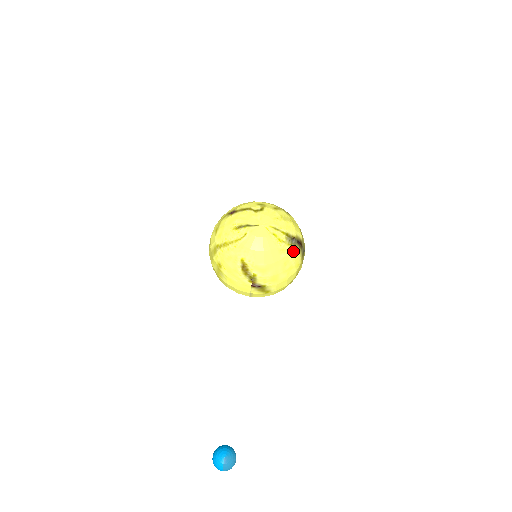
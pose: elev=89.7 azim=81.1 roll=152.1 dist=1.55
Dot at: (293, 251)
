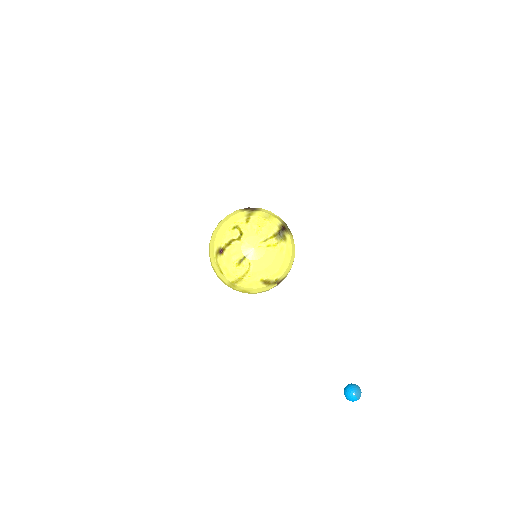
Dot at: (286, 240)
